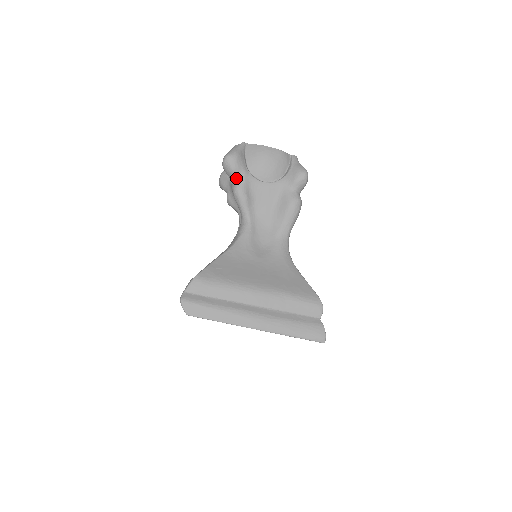
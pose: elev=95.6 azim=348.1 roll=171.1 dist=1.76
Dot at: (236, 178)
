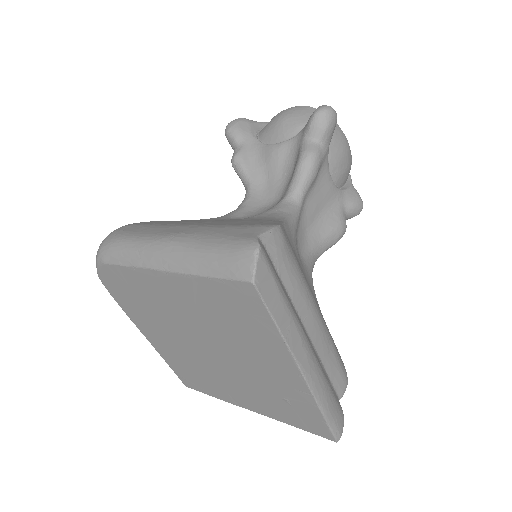
Dot at: (320, 142)
